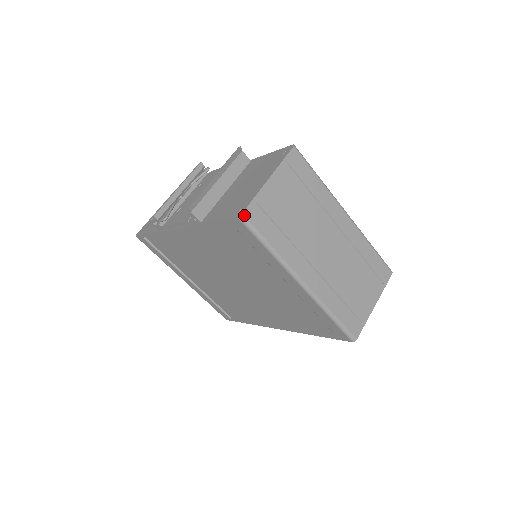
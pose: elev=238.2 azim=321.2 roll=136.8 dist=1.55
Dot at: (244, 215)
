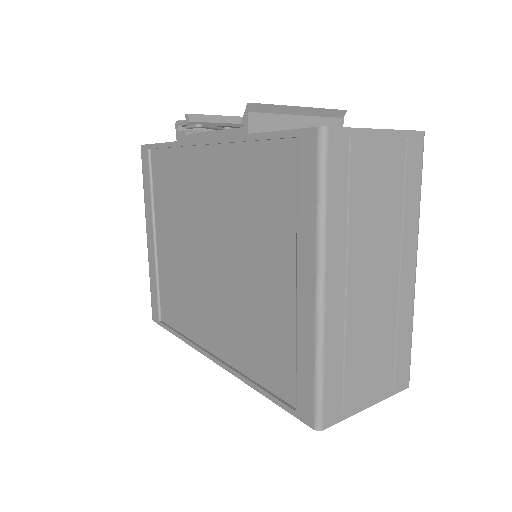
Dot at: (328, 131)
